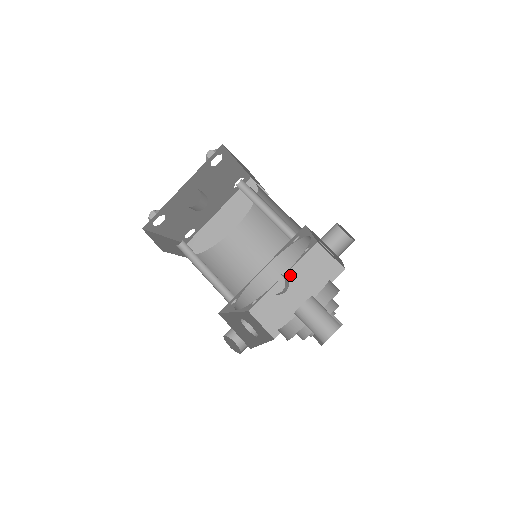
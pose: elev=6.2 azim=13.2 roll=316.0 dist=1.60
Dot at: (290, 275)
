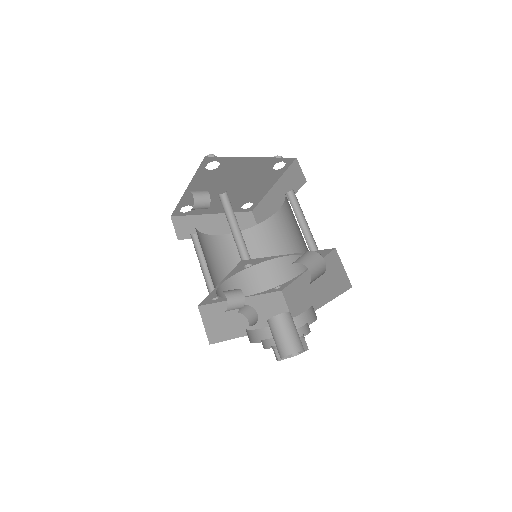
Dot at: occluded
